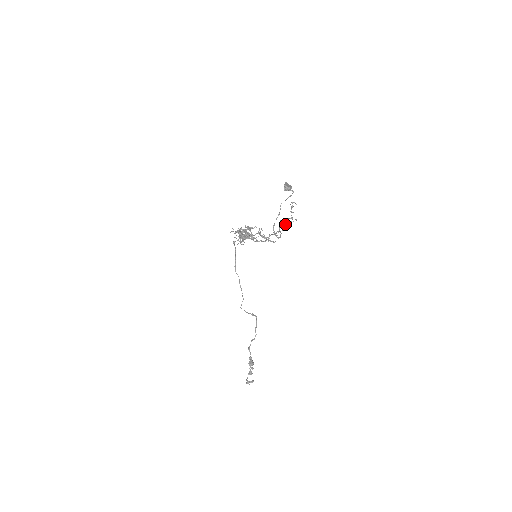
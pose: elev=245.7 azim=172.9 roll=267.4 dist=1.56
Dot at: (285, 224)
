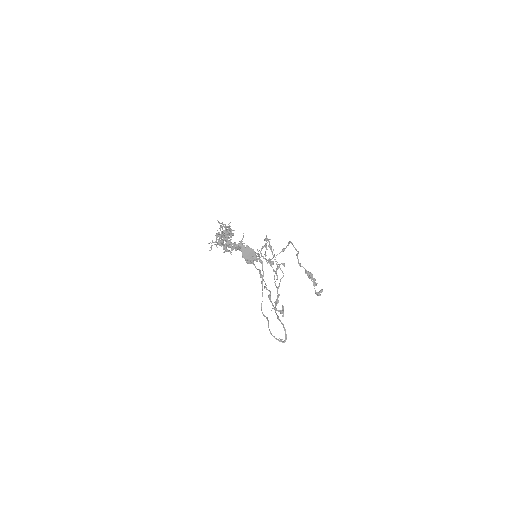
Dot at: (276, 287)
